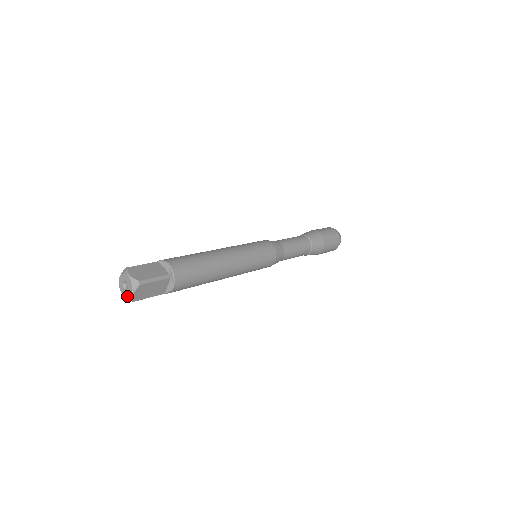
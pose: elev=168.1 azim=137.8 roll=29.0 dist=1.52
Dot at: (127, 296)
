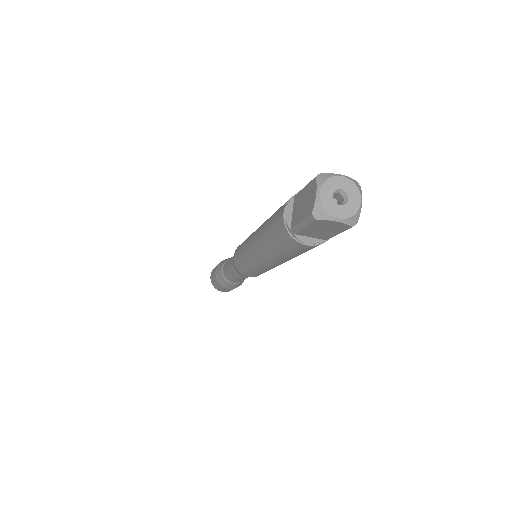
Dot at: (351, 213)
